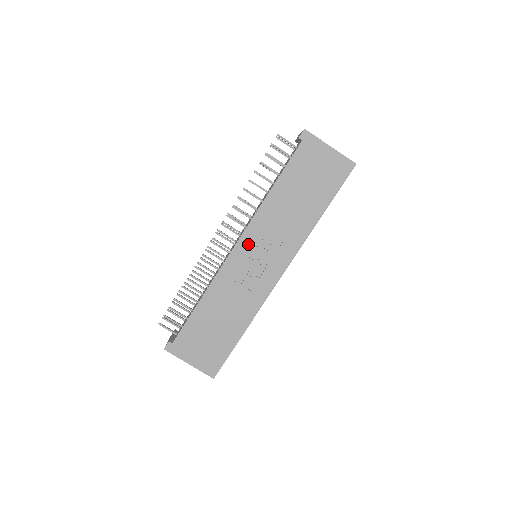
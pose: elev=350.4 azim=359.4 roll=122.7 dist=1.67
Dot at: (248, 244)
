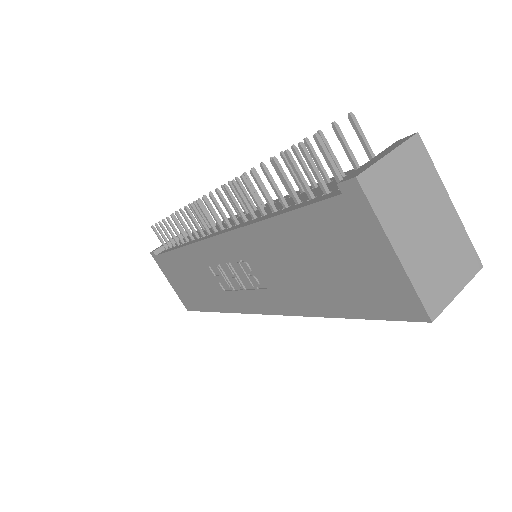
Dot at: (227, 250)
